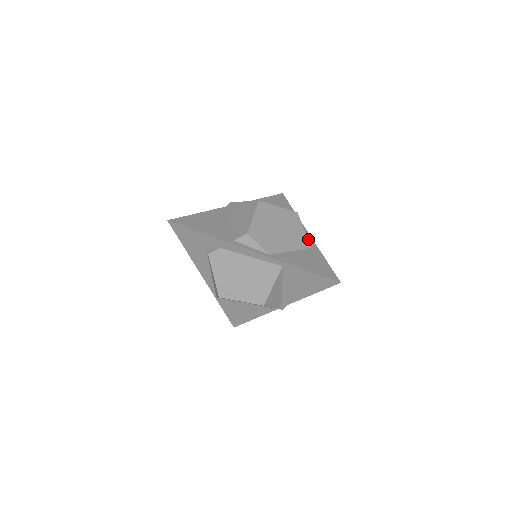
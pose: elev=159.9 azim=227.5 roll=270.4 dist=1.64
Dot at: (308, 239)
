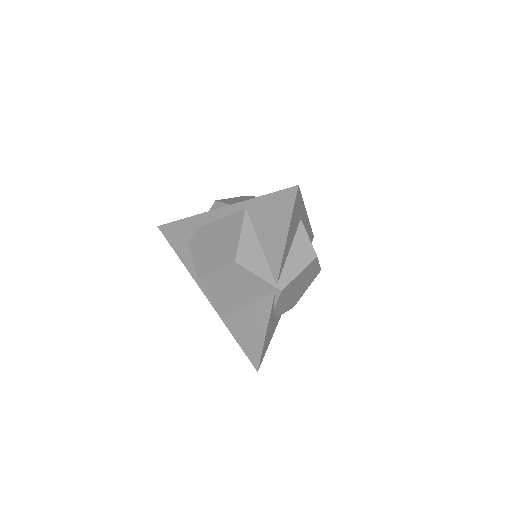
Dot at: occluded
